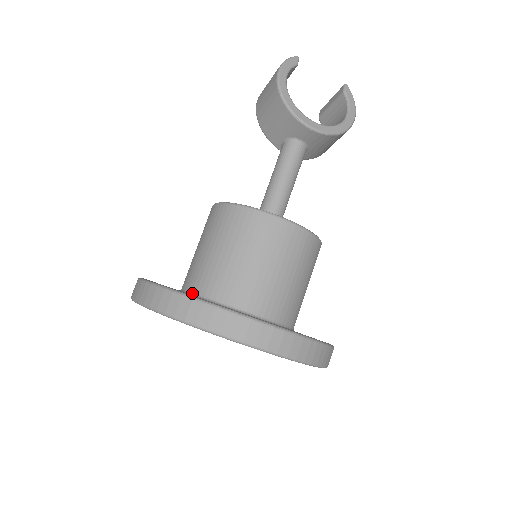
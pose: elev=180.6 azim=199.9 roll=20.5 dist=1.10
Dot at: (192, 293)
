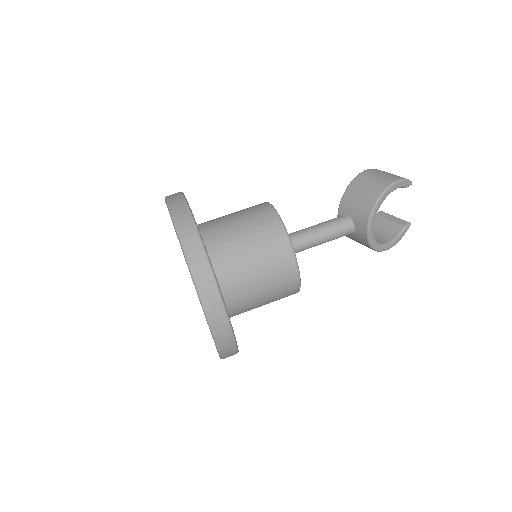
Dot at: (205, 246)
